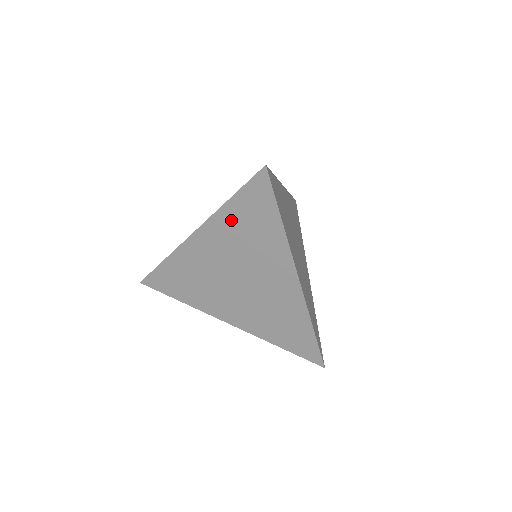
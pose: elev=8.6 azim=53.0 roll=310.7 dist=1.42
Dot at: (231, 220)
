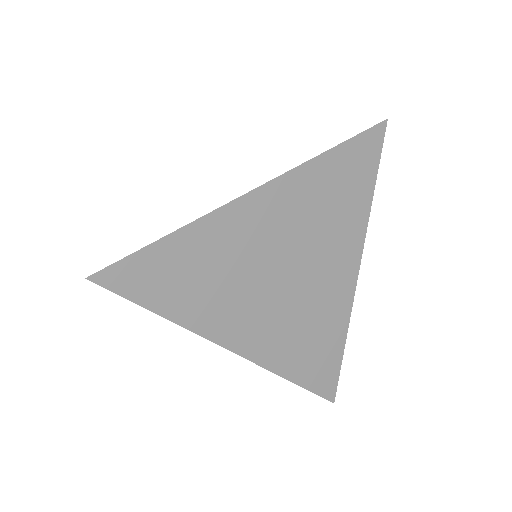
Dot at: (319, 179)
